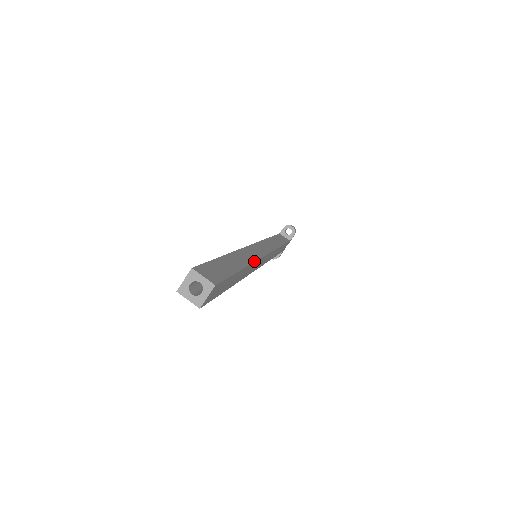
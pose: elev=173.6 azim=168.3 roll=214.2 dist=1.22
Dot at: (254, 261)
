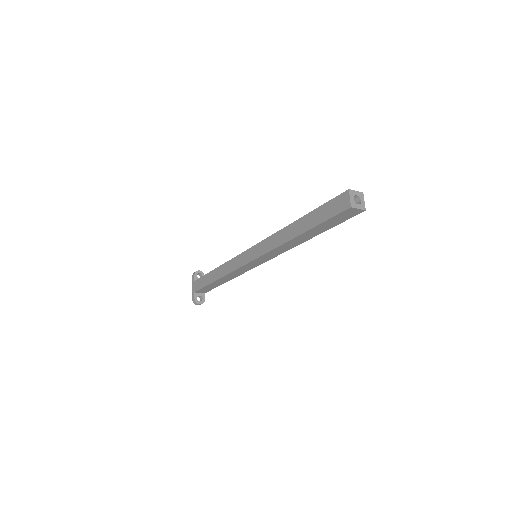
Dot at: occluded
